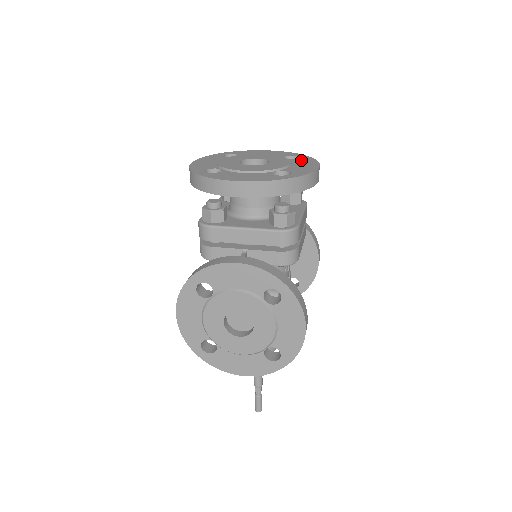
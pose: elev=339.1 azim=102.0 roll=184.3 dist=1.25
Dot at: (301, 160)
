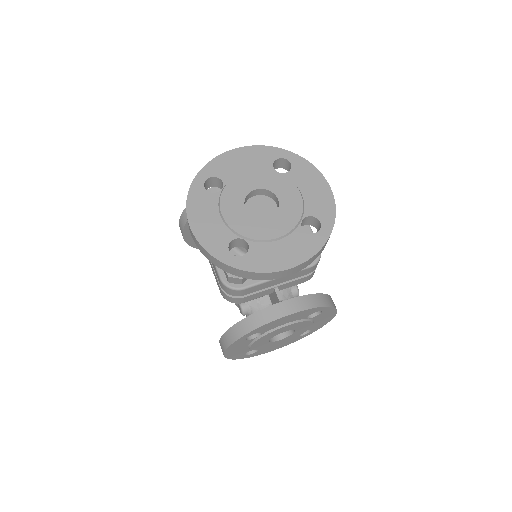
Dot at: (299, 172)
